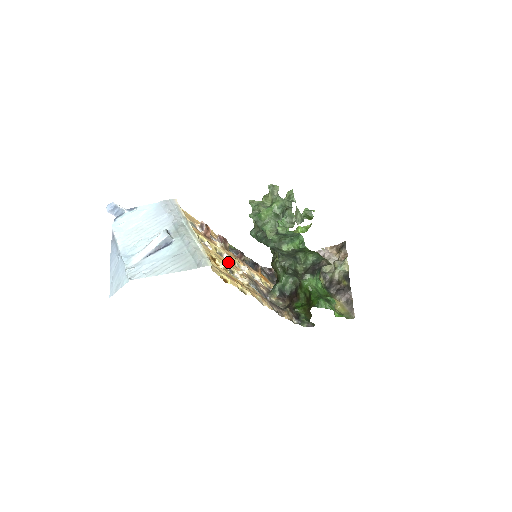
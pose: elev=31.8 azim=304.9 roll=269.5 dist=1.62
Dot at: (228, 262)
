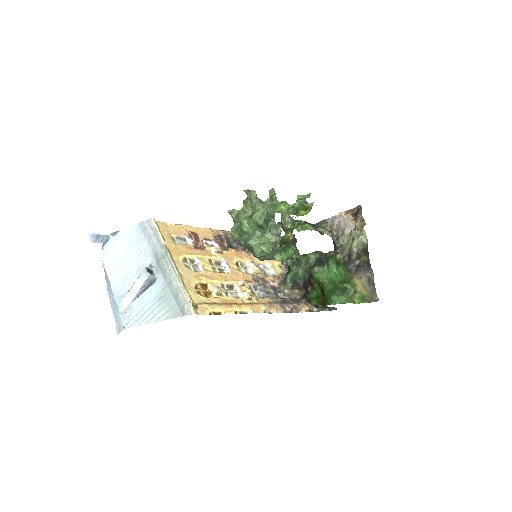
Dot at: (225, 274)
